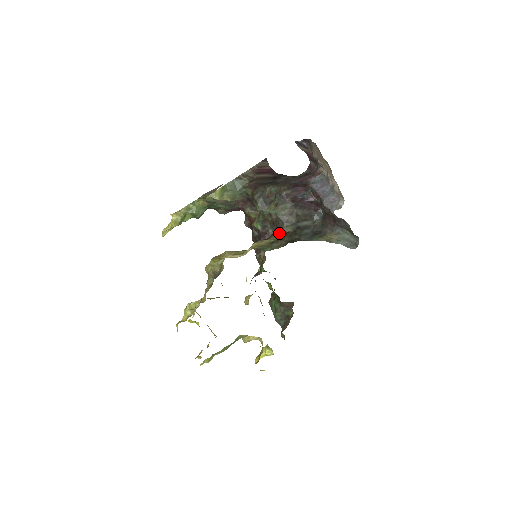
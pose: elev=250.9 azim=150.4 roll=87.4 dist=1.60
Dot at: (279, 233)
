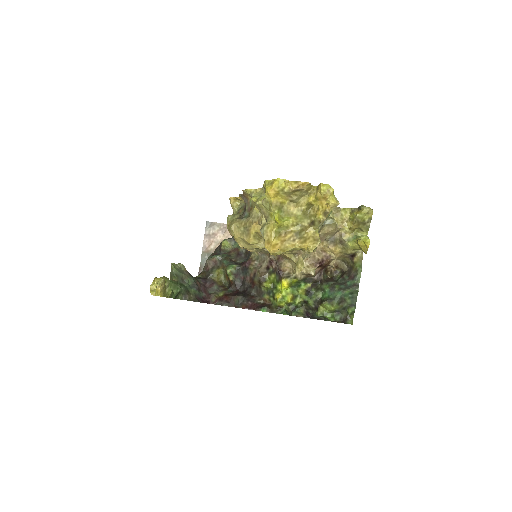
Dot at: occluded
